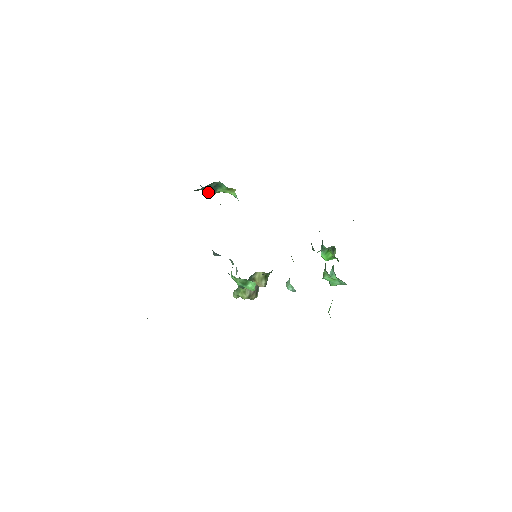
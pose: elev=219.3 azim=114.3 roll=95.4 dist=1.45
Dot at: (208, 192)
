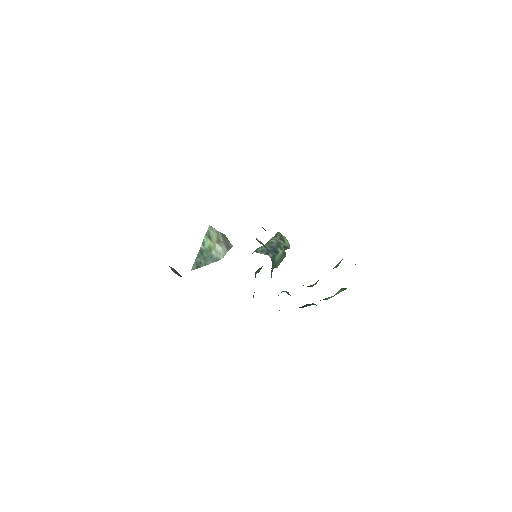
Dot at: occluded
